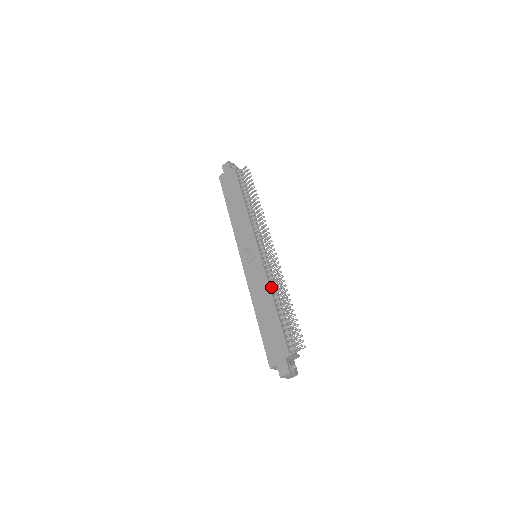
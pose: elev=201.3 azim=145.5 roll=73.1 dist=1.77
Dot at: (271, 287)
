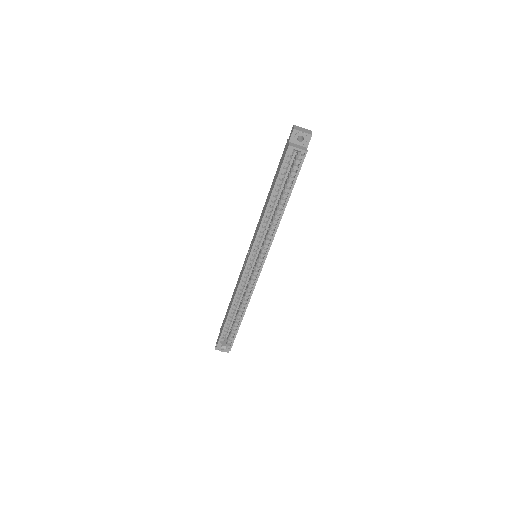
Dot at: occluded
